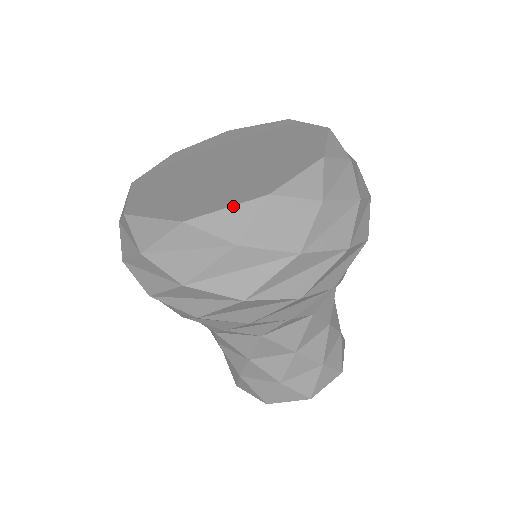
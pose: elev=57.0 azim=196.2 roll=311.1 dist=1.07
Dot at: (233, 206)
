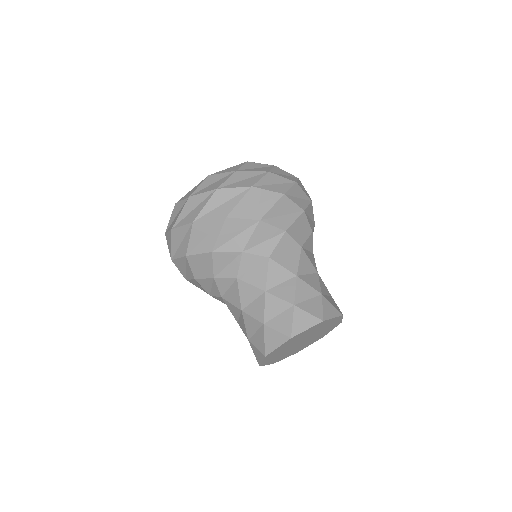
Dot at: (194, 187)
